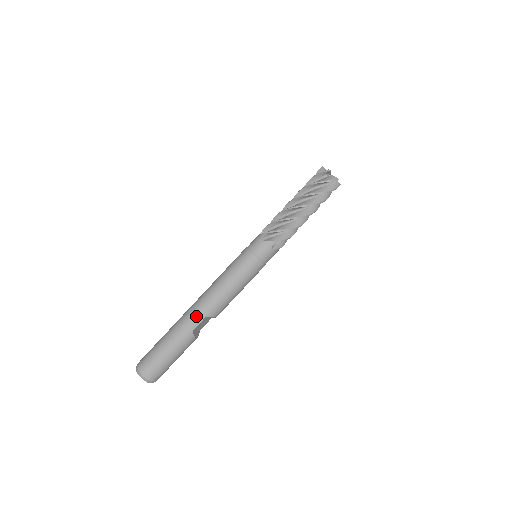
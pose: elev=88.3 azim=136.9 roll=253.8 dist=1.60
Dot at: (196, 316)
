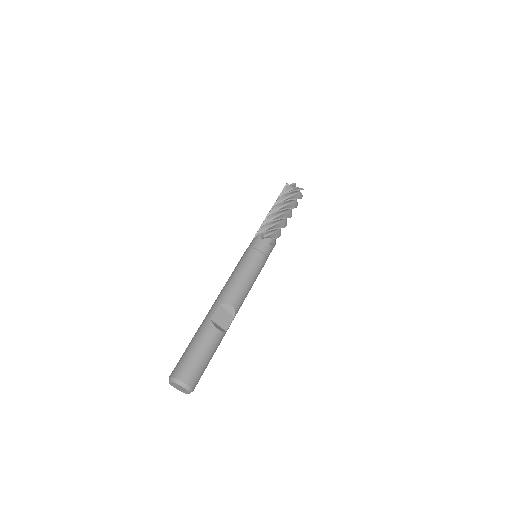
Dot at: (212, 308)
